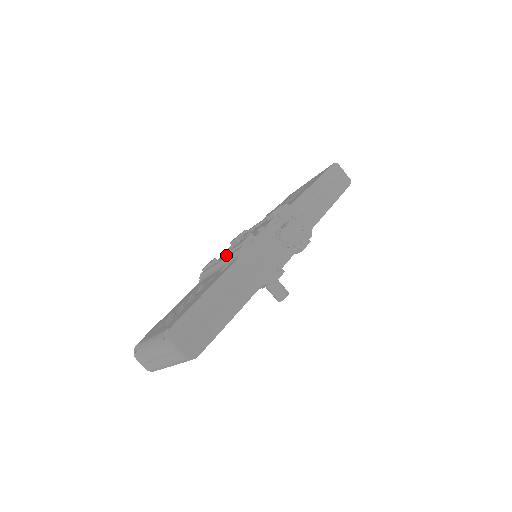
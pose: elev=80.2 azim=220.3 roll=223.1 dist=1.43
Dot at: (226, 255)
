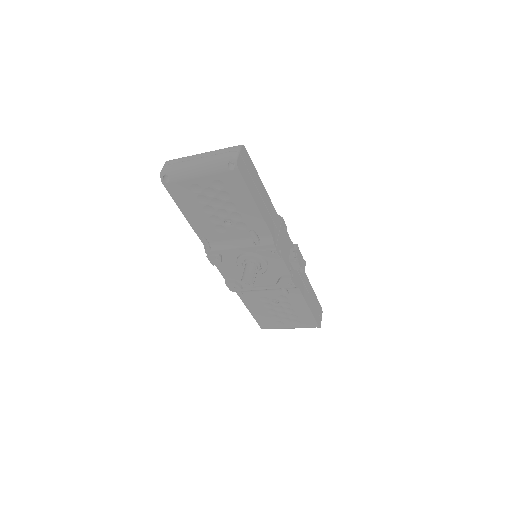
Dot at: occluded
